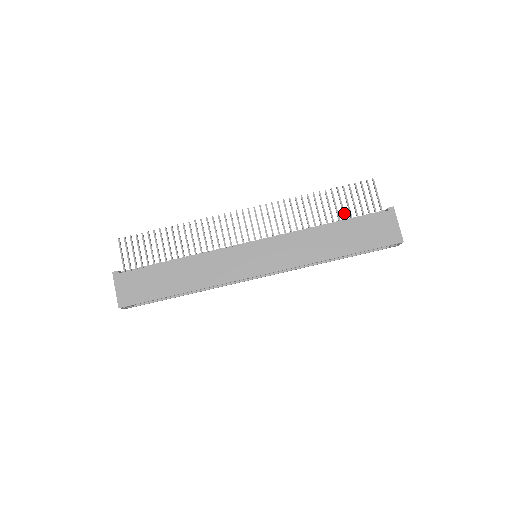
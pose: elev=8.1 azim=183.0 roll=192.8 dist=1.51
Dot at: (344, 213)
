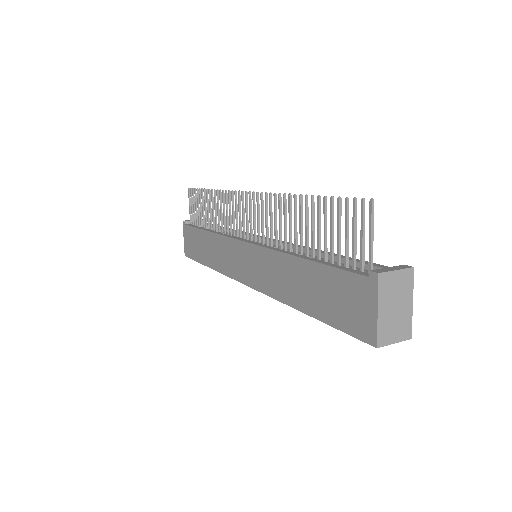
Dot at: (324, 246)
